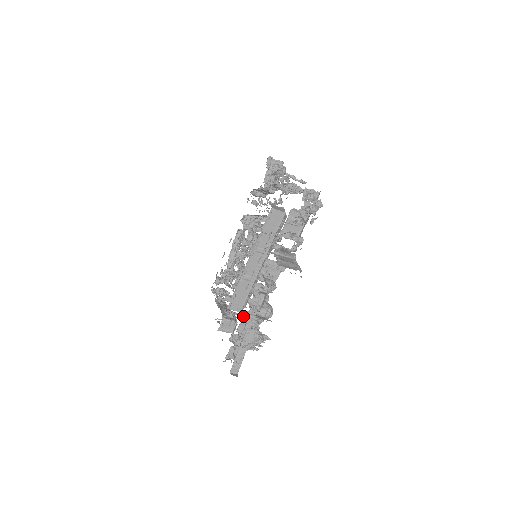
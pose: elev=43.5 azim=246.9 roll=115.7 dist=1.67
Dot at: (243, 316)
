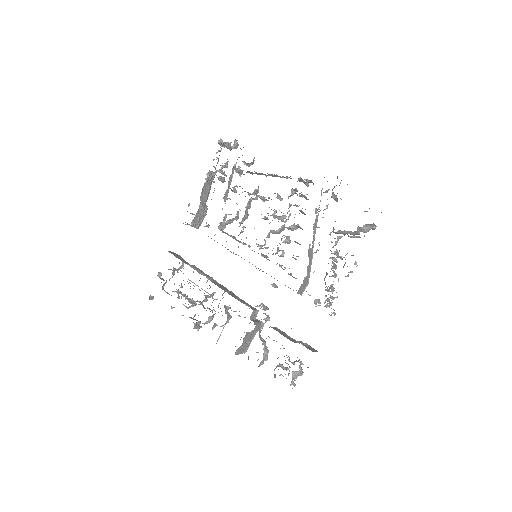
Dot at: (208, 227)
